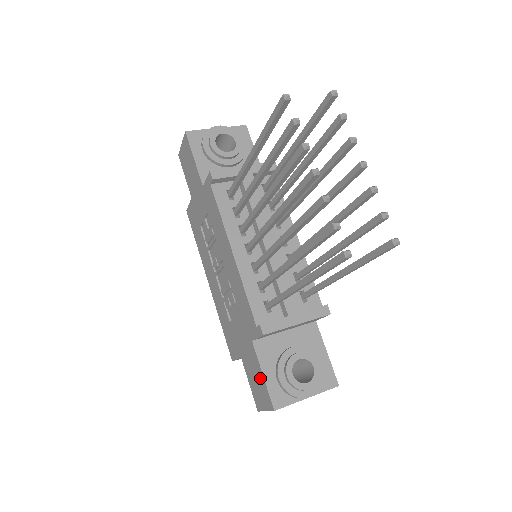
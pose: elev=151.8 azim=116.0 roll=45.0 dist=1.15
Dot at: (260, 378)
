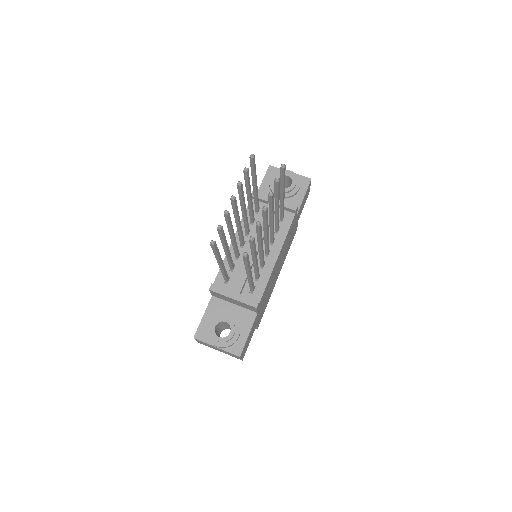
Dot at: occluded
